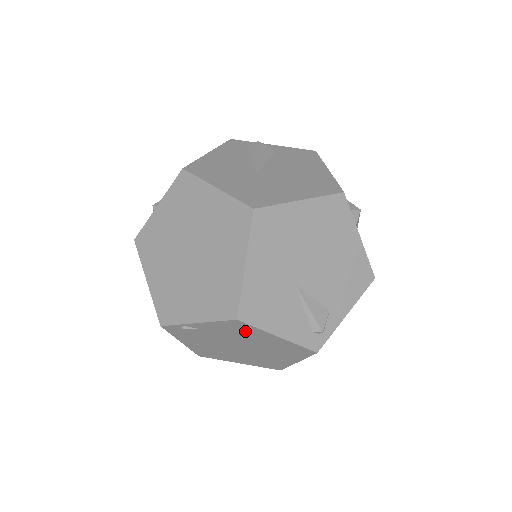
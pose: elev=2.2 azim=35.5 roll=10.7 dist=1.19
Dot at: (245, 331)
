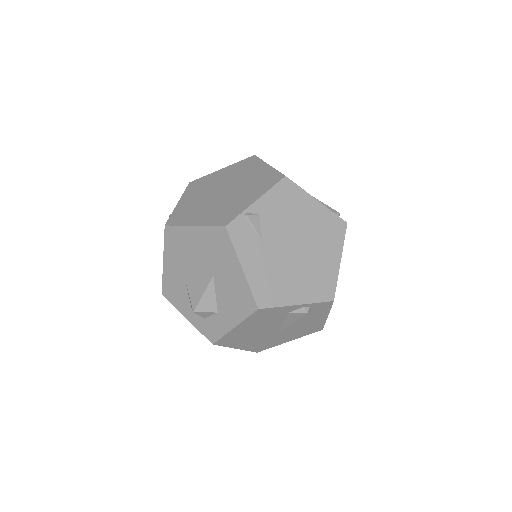
Dot at: (293, 200)
